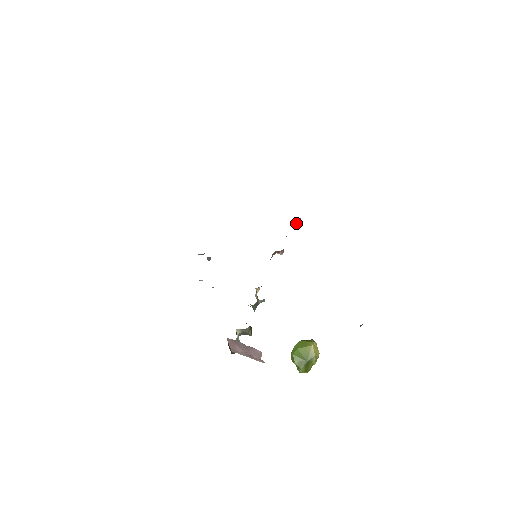
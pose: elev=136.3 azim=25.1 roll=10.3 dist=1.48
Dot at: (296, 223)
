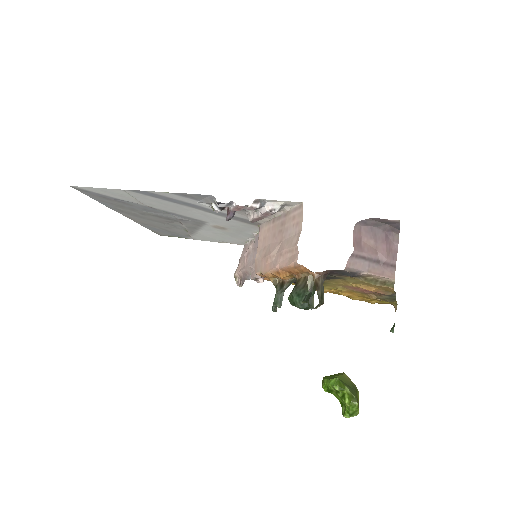
Dot at: occluded
